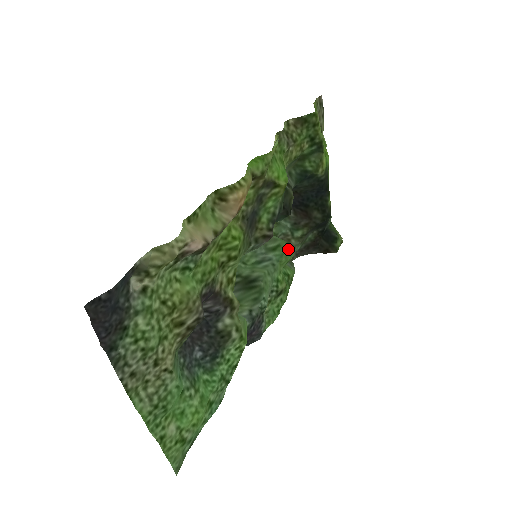
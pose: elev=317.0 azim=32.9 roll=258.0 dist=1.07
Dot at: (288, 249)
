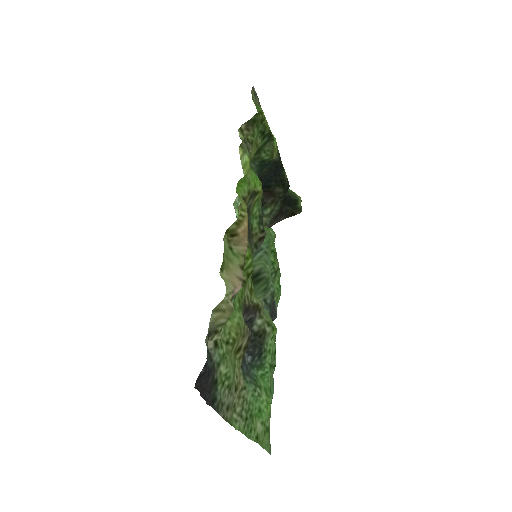
Dot at: (271, 233)
